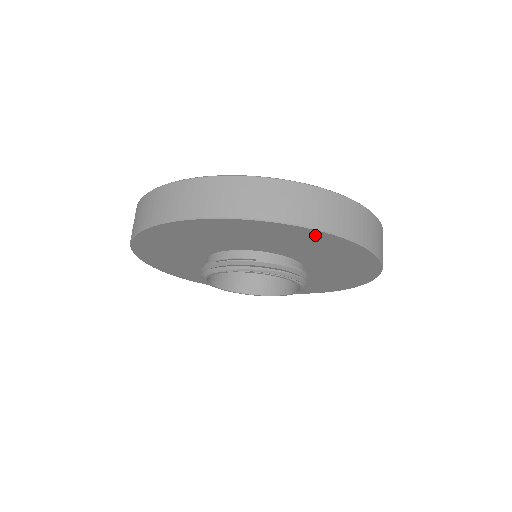
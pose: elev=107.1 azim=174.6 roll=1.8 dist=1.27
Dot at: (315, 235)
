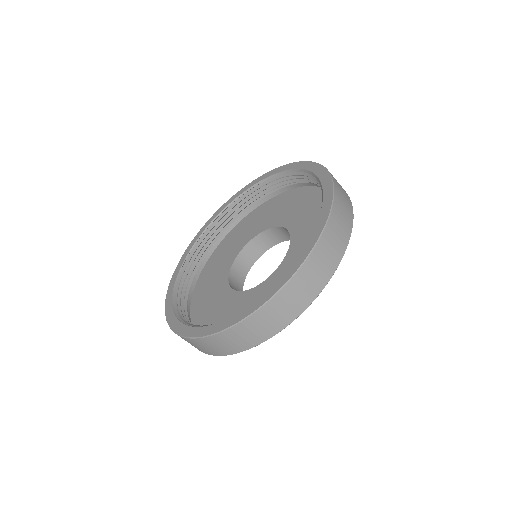
Dot at: occluded
